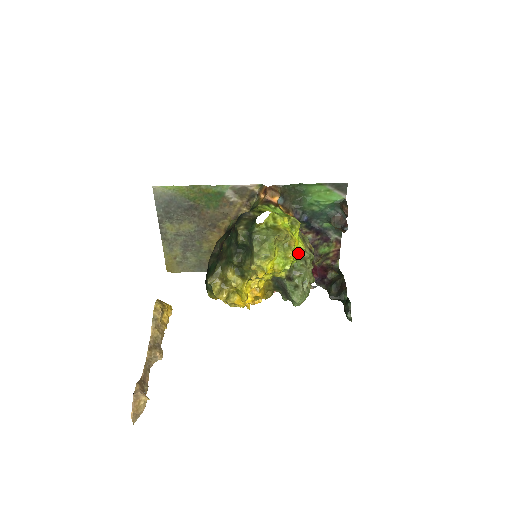
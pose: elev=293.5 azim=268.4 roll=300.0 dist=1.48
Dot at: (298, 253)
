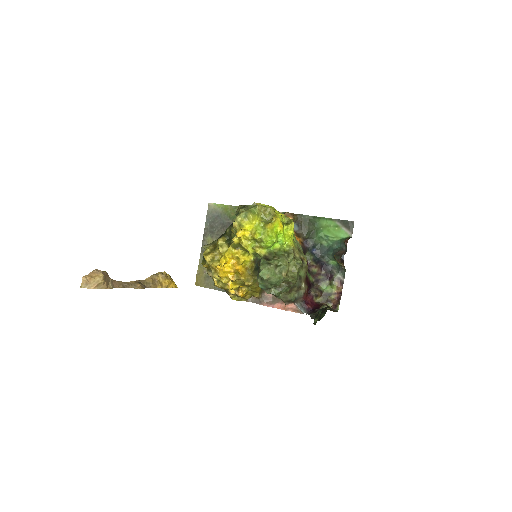
Dot at: (286, 250)
